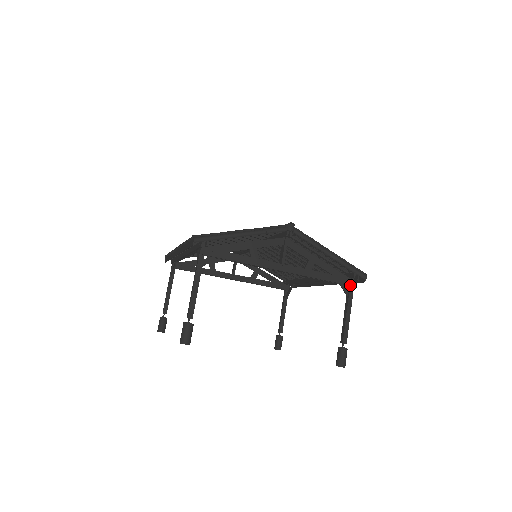
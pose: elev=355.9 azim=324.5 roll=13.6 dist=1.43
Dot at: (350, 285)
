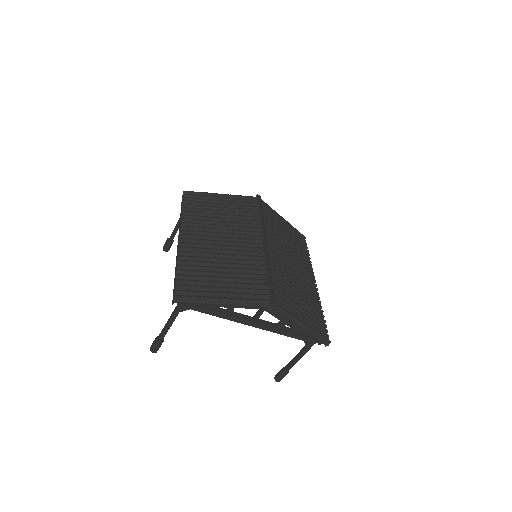
Dot at: (312, 343)
